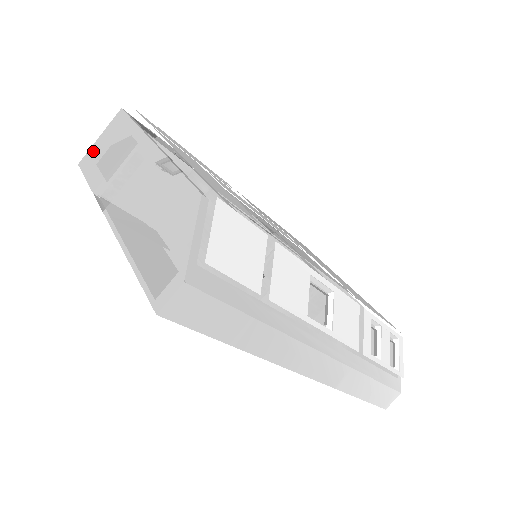
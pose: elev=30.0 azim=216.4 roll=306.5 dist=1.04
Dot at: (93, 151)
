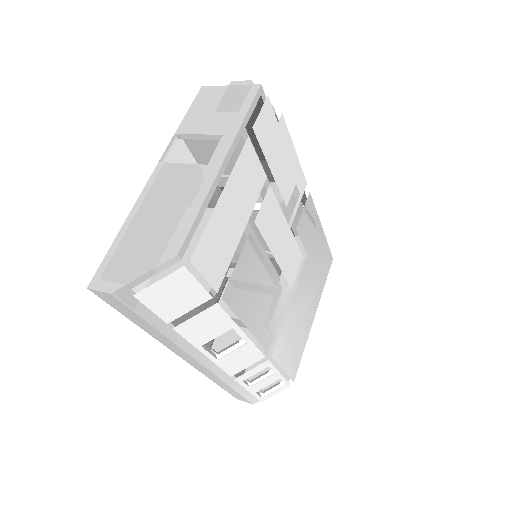
Dot at: (215, 93)
